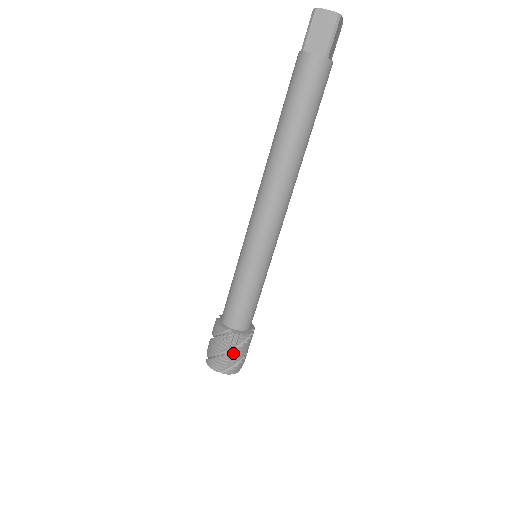
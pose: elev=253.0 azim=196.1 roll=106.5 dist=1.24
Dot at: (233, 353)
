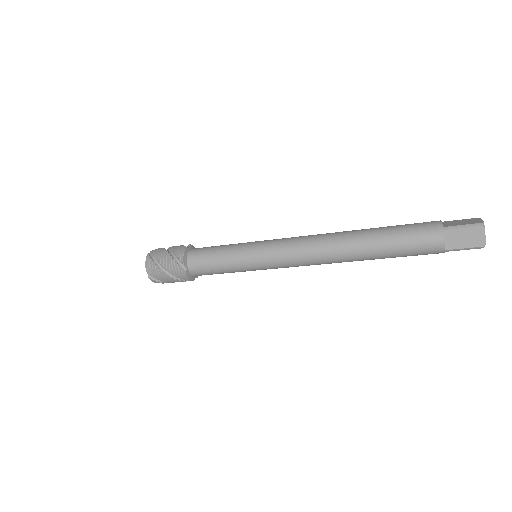
Dot at: occluded
